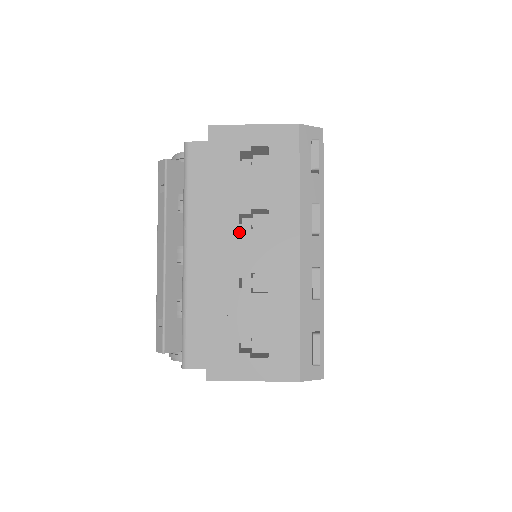
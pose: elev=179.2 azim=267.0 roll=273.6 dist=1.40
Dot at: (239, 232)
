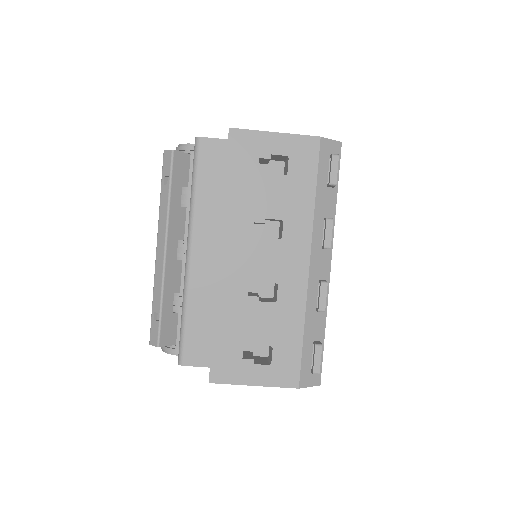
Dot at: (252, 240)
